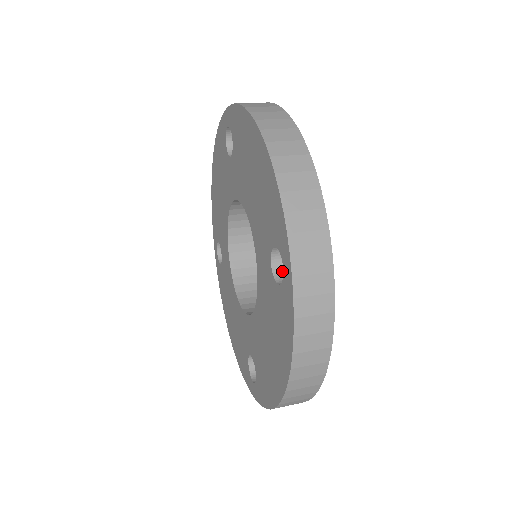
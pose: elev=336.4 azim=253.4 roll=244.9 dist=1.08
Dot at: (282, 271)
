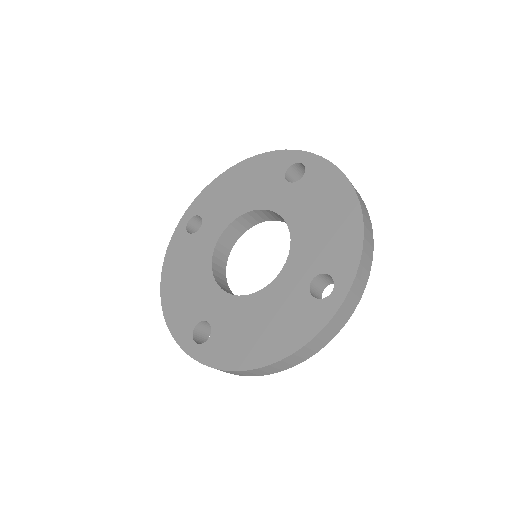
Dot at: (313, 289)
